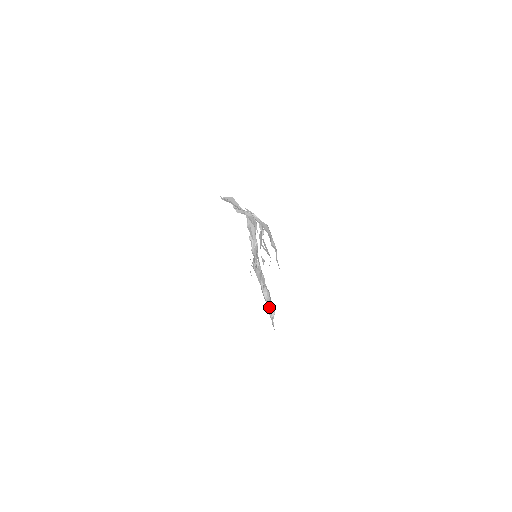
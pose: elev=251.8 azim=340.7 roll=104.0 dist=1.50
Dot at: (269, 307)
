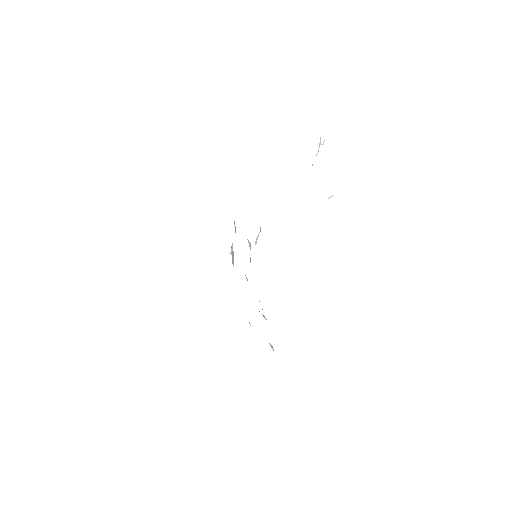
Dot at: occluded
